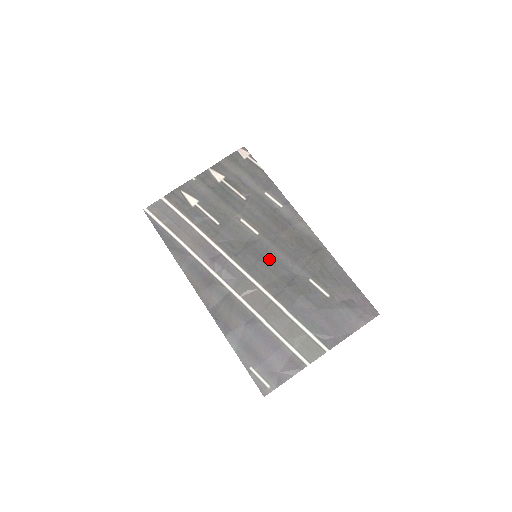
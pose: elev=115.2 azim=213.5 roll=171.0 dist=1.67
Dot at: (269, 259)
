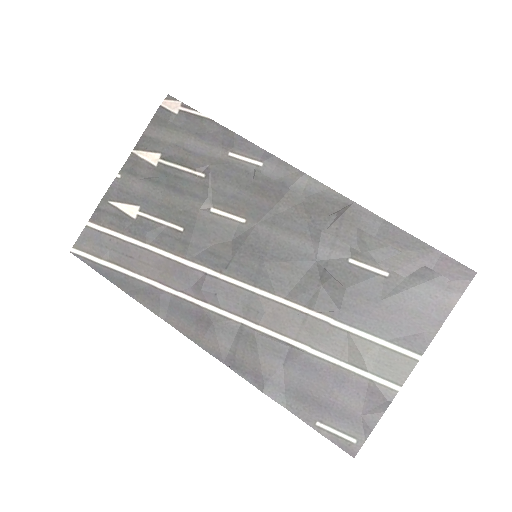
Dot at: (277, 253)
